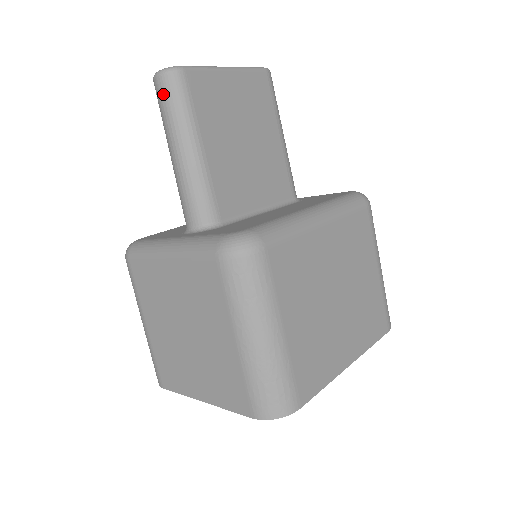
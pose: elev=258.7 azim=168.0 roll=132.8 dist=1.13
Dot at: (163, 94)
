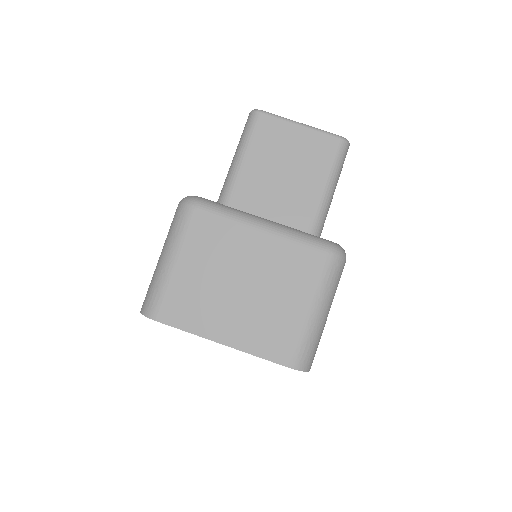
Dot at: (246, 123)
